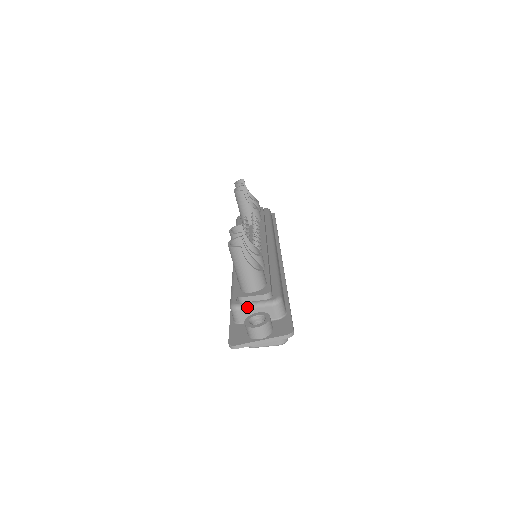
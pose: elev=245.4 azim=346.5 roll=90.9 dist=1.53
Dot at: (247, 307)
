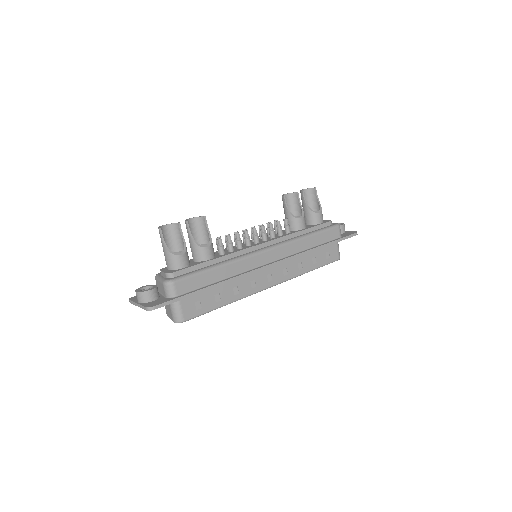
Dot at: (157, 278)
